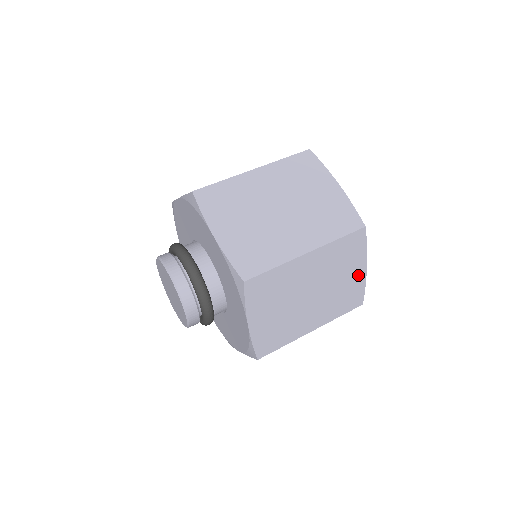
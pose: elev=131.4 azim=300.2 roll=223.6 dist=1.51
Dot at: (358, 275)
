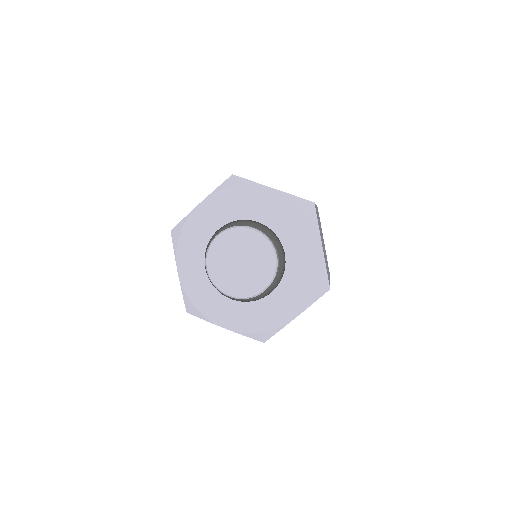
Dot at: occluded
